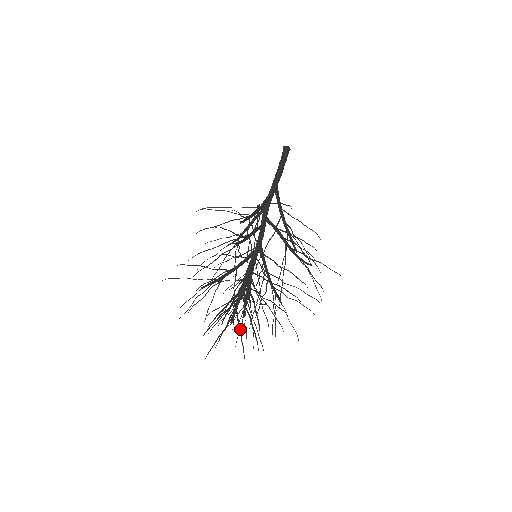
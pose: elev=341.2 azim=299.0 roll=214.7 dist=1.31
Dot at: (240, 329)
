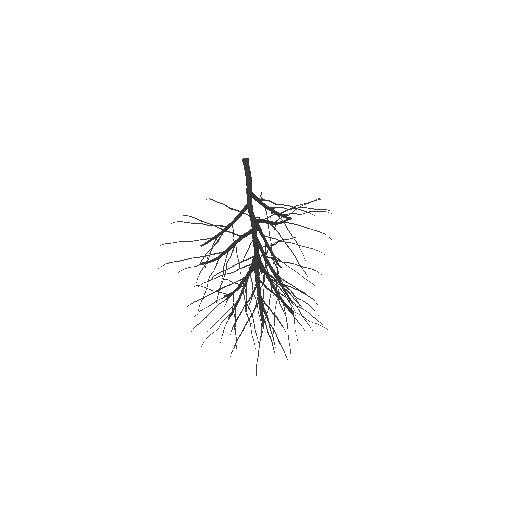
Dot at: (254, 325)
